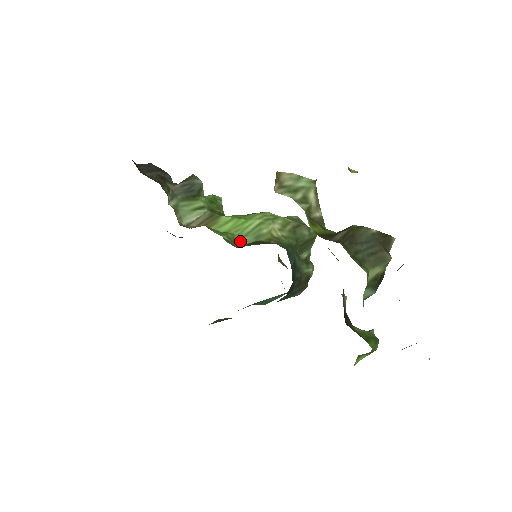
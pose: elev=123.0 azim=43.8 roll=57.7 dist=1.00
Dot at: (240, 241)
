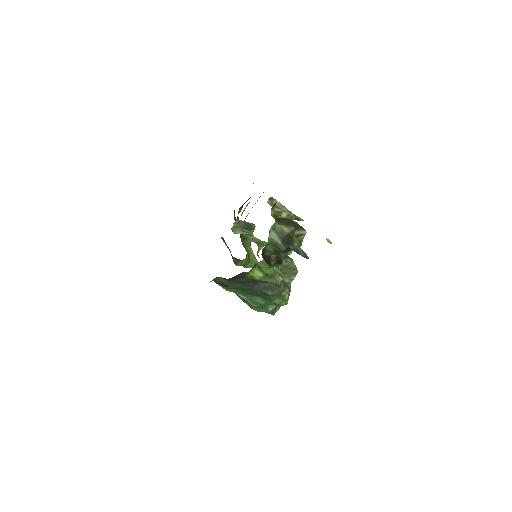
Dot at: (251, 241)
